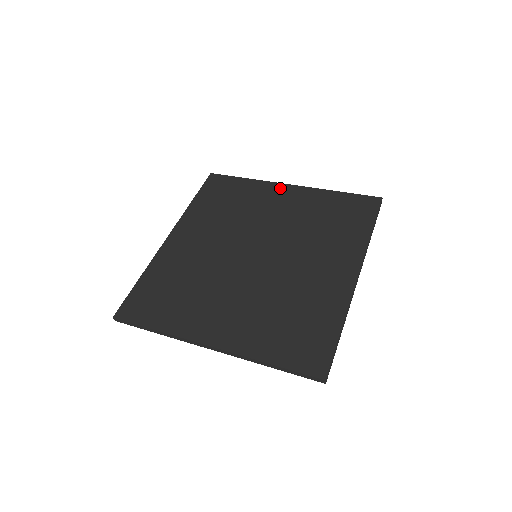
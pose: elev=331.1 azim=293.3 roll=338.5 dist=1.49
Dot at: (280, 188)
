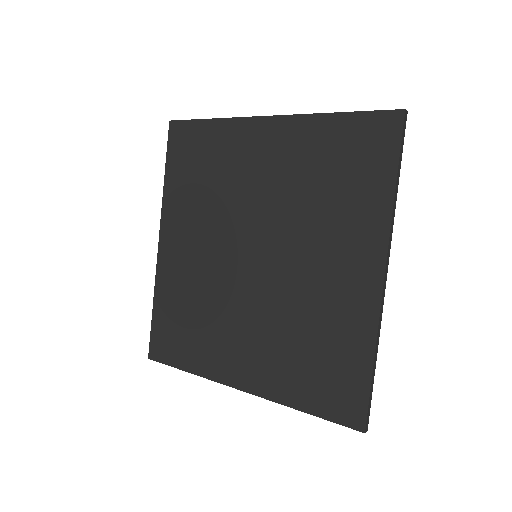
Dot at: (256, 128)
